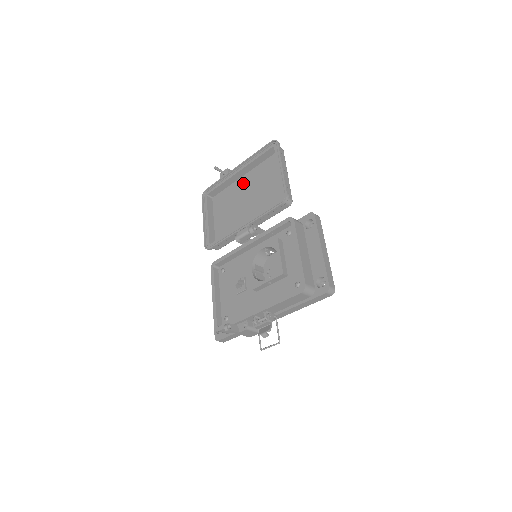
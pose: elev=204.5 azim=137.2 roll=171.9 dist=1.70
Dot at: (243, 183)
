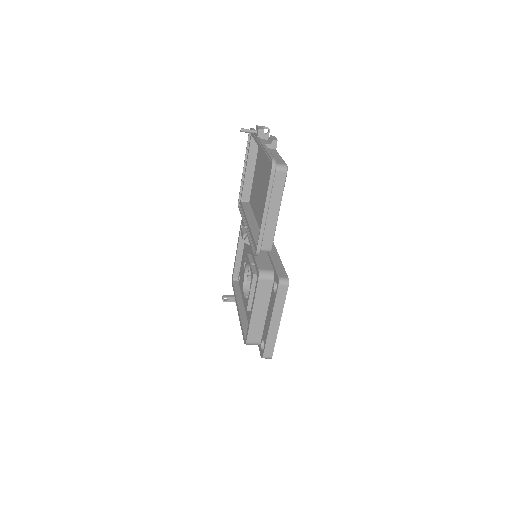
Dot at: (267, 161)
